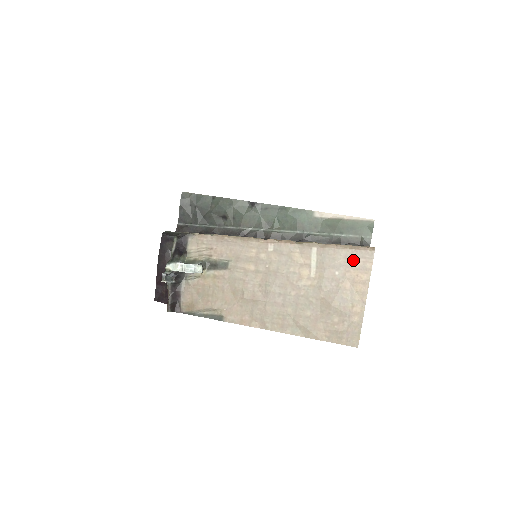
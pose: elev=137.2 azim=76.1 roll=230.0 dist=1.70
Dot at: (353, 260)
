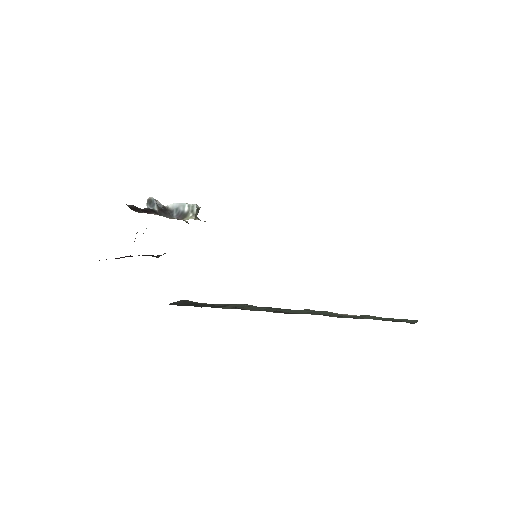
Dot at: occluded
